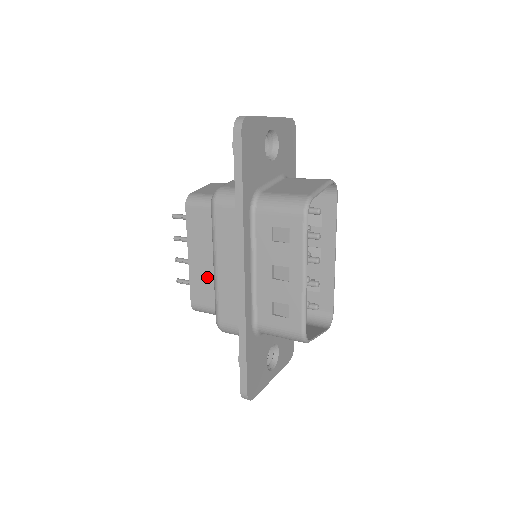
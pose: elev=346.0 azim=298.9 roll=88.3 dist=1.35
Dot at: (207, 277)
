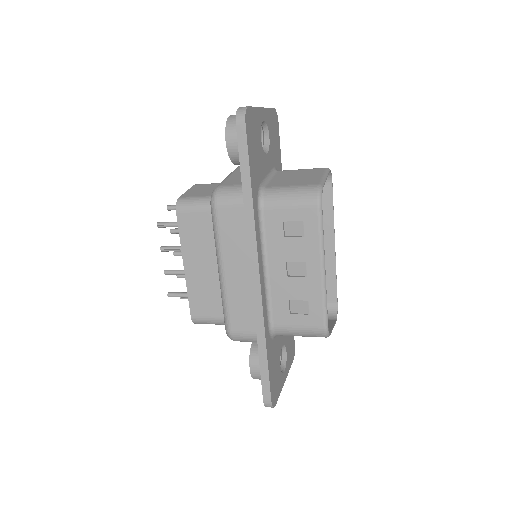
Dot at: (208, 285)
